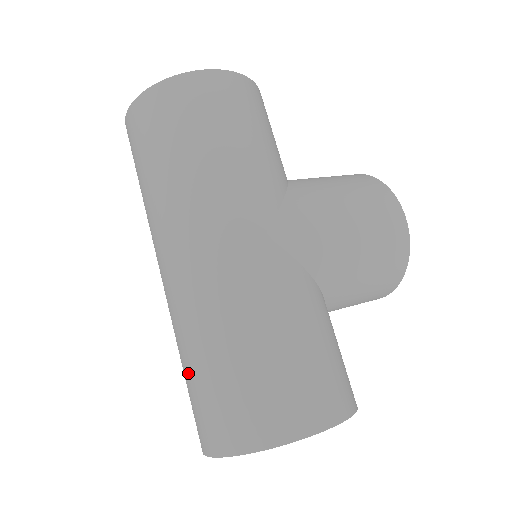
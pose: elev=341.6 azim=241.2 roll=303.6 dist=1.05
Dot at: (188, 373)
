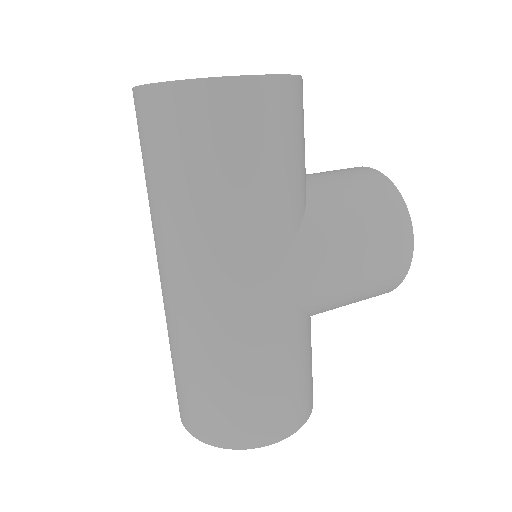
Dot at: (175, 367)
